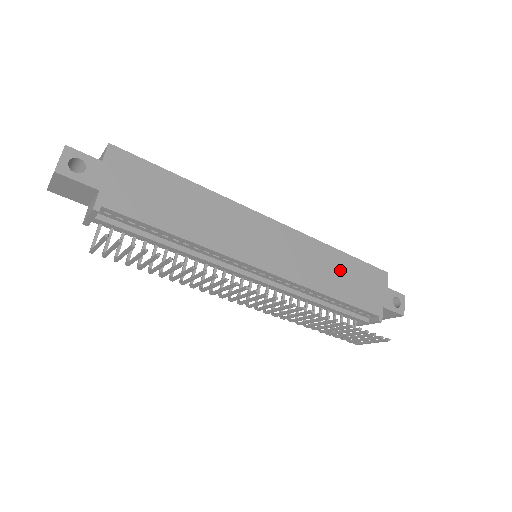
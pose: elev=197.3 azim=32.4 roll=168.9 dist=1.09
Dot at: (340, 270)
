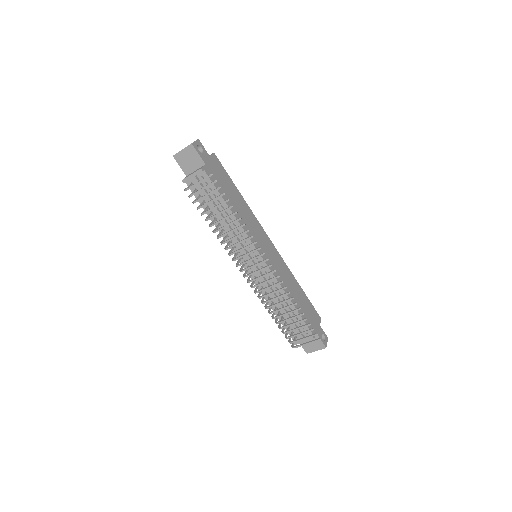
Dot at: (298, 293)
